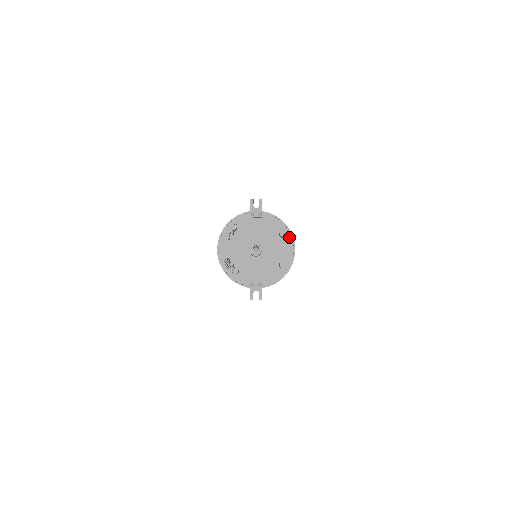
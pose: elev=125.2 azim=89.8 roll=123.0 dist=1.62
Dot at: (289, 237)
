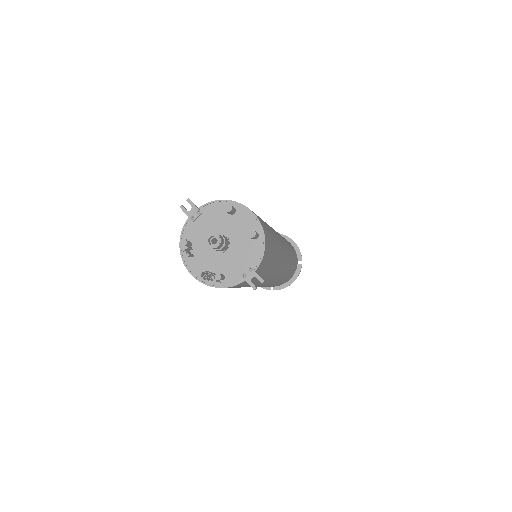
Dot at: (239, 208)
